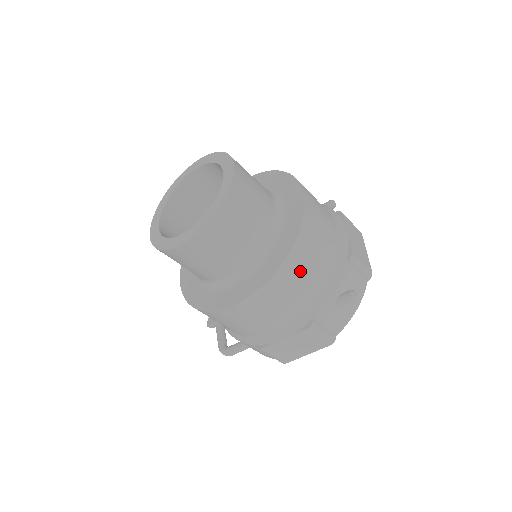
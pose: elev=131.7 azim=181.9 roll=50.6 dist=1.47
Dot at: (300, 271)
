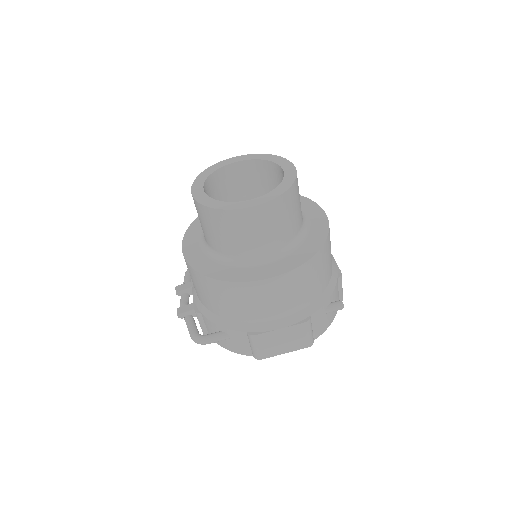
Dot at: (319, 268)
